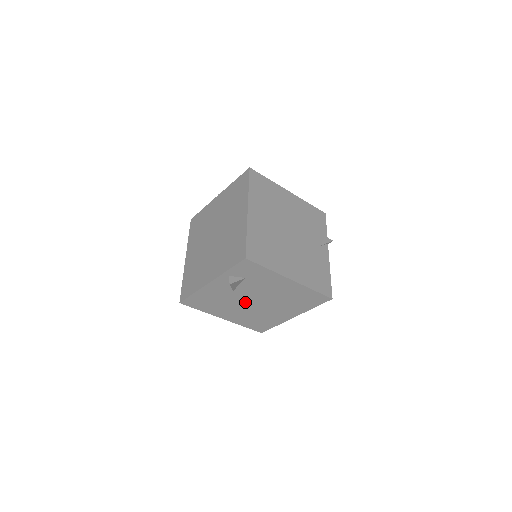
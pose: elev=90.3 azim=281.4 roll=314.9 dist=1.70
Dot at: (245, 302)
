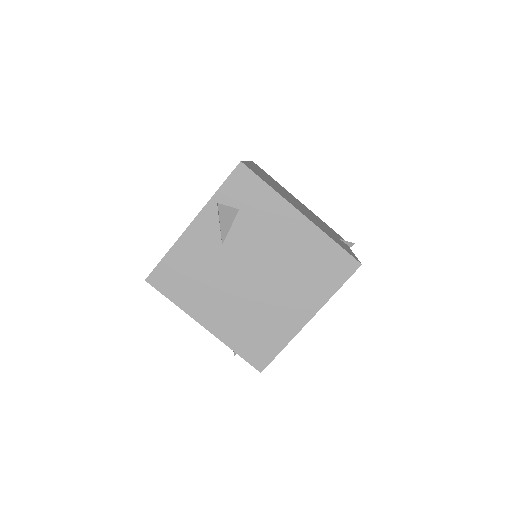
Dot at: (238, 276)
